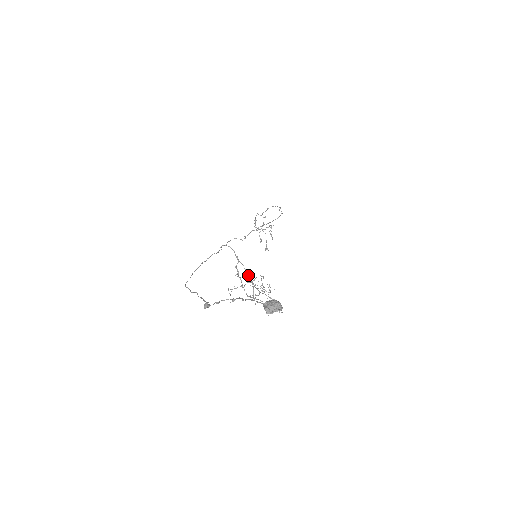
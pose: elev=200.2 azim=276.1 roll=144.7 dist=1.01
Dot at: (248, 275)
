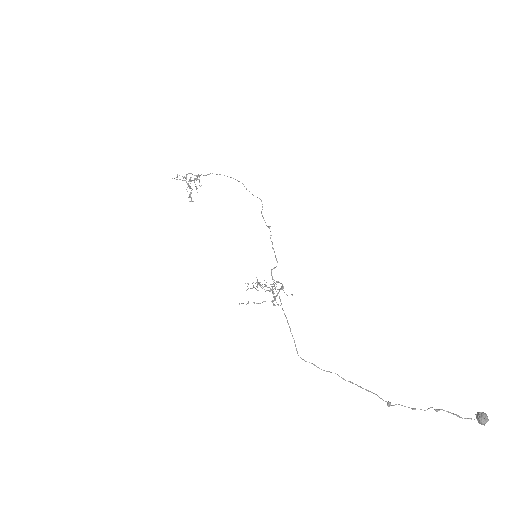
Dot at: occluded
